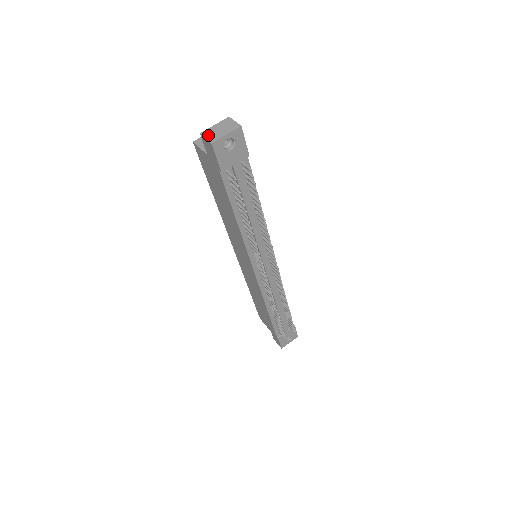
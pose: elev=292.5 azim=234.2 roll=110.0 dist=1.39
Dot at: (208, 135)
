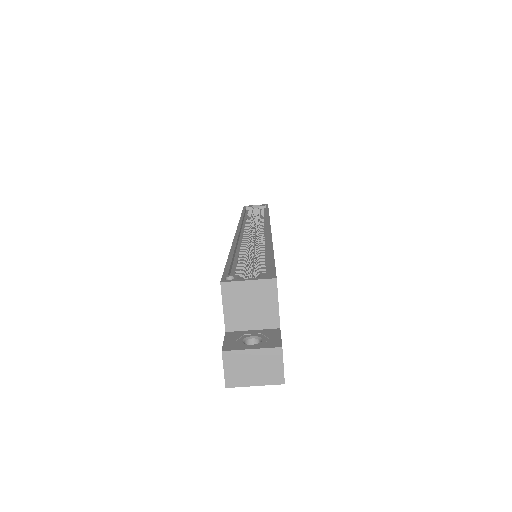
Dot at: (230, 367)
